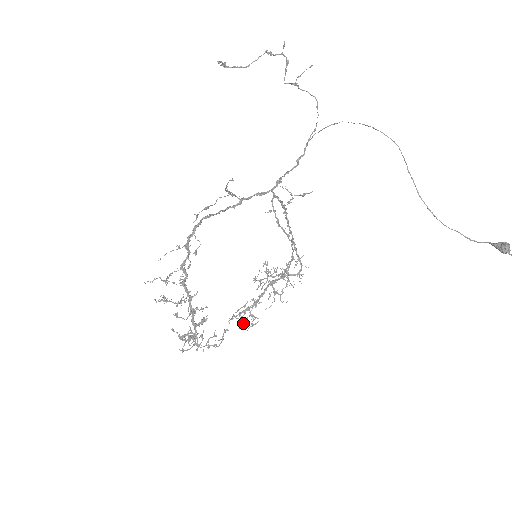
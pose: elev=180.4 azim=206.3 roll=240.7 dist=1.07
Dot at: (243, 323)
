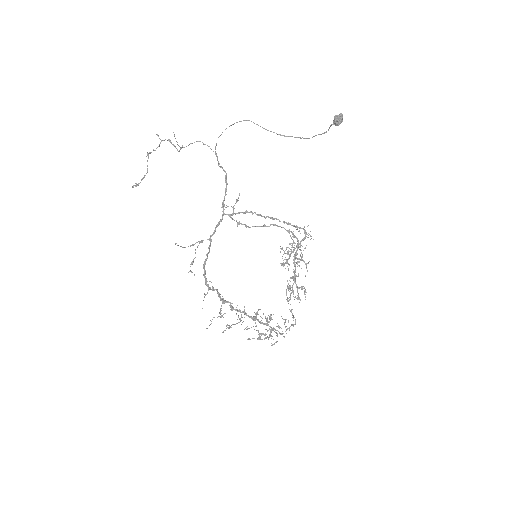
Dot at: (296, 298)
